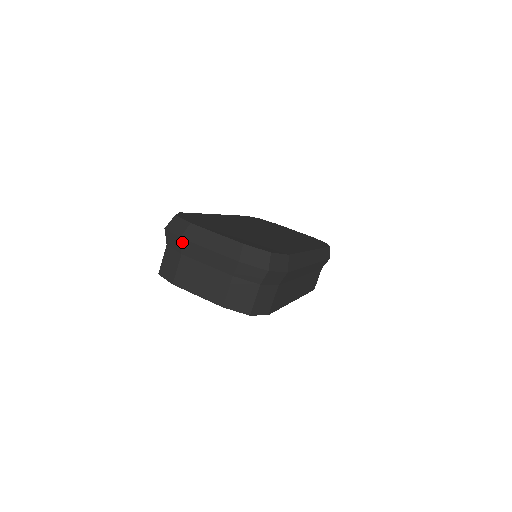
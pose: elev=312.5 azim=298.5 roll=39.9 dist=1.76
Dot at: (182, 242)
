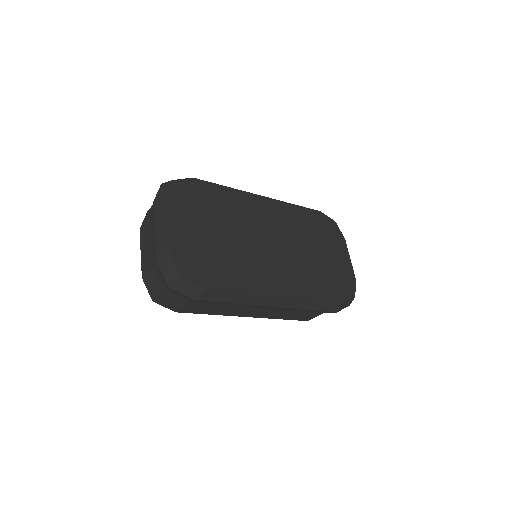
Dot at: (153, 207)
